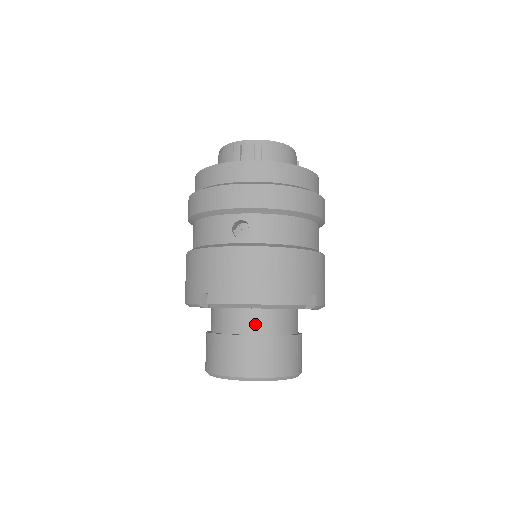
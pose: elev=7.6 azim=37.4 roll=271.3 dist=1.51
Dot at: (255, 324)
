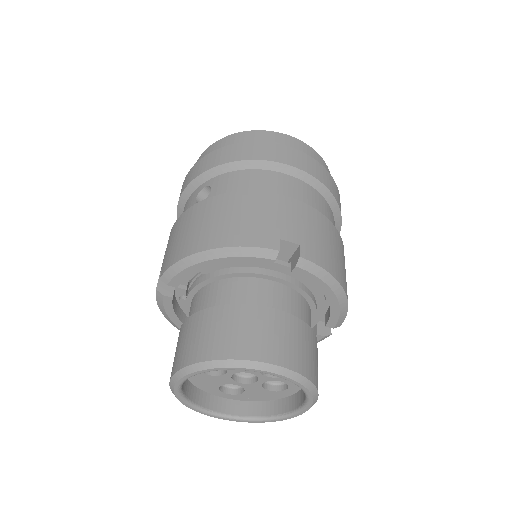
Dot at: (218, 297)
